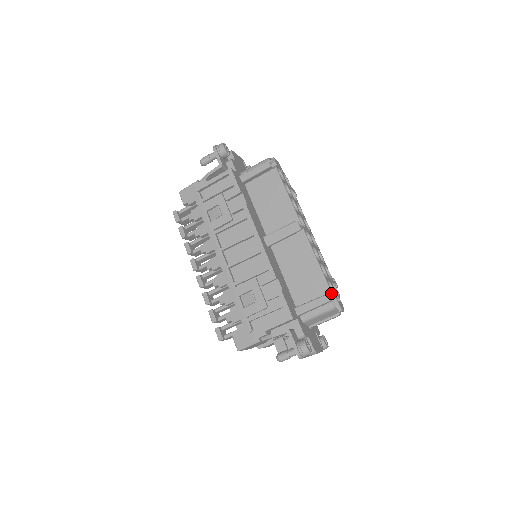
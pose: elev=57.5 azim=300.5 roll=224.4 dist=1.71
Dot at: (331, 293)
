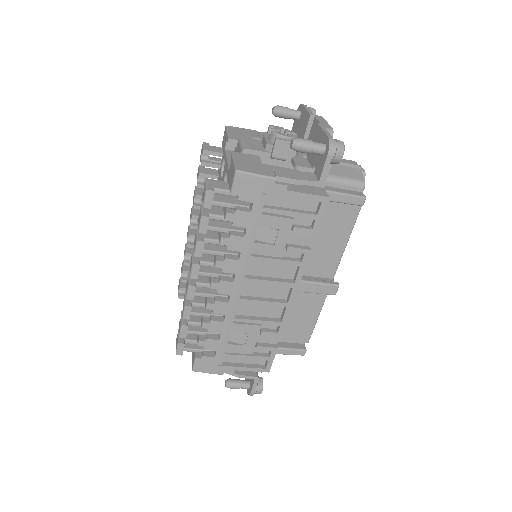
Dot at: occluded
